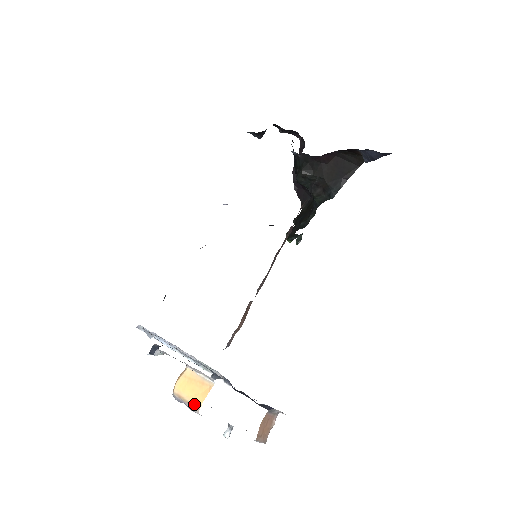
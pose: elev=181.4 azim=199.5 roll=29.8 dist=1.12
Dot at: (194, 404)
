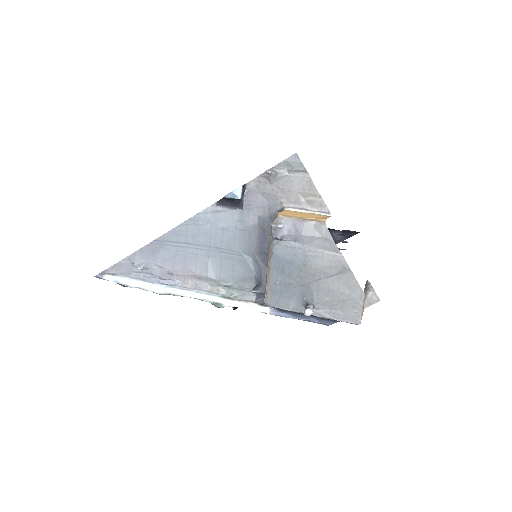
Dot at: (315, 219)
